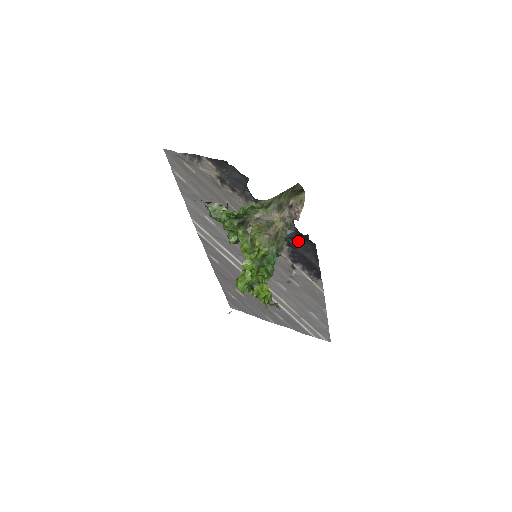
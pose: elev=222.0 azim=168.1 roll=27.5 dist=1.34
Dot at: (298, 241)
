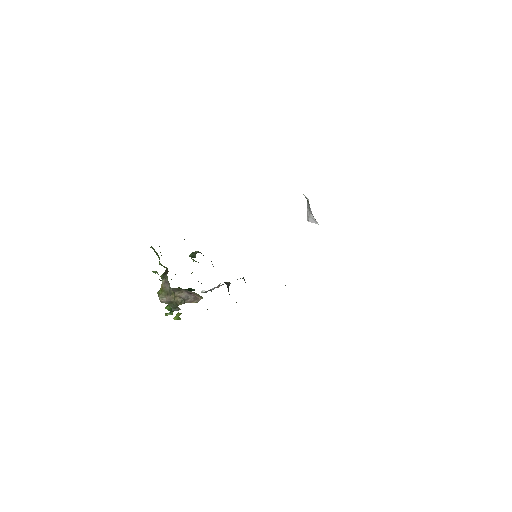
Dot at: occluded
